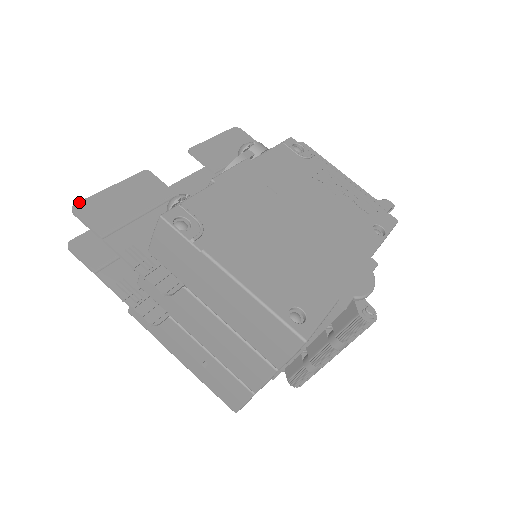
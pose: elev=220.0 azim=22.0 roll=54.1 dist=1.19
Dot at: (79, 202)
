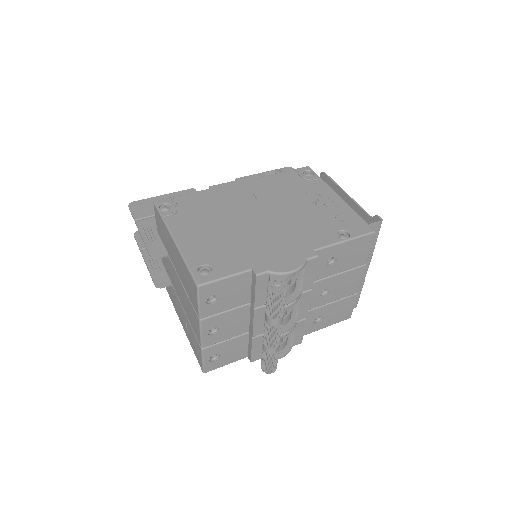
Dot at: (135, 201)
